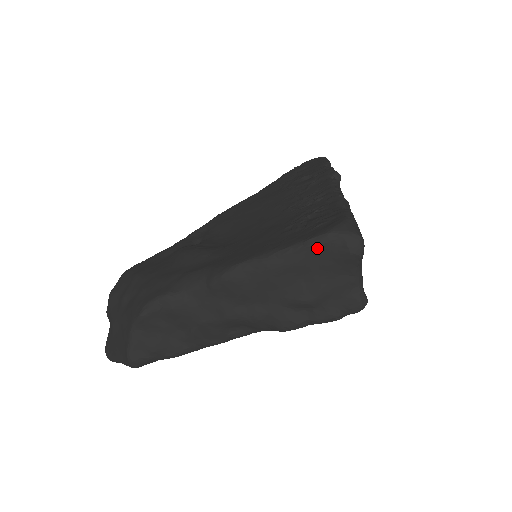
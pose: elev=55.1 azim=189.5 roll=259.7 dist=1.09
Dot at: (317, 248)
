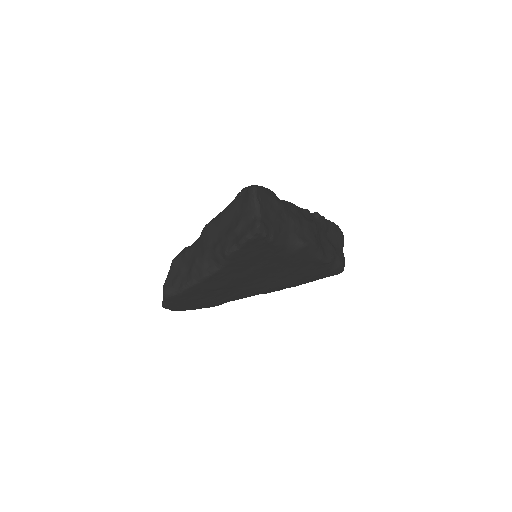
Dot at: (238, 197)
